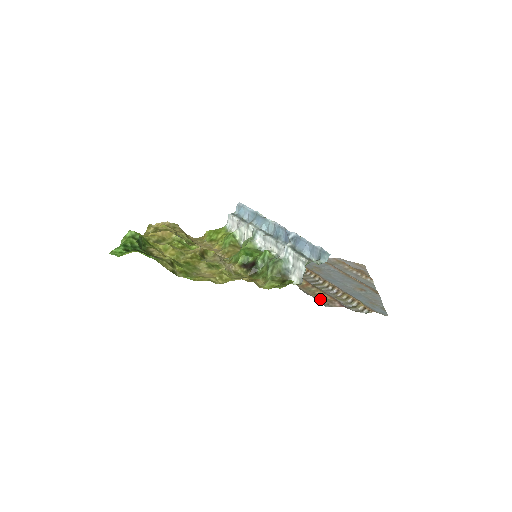
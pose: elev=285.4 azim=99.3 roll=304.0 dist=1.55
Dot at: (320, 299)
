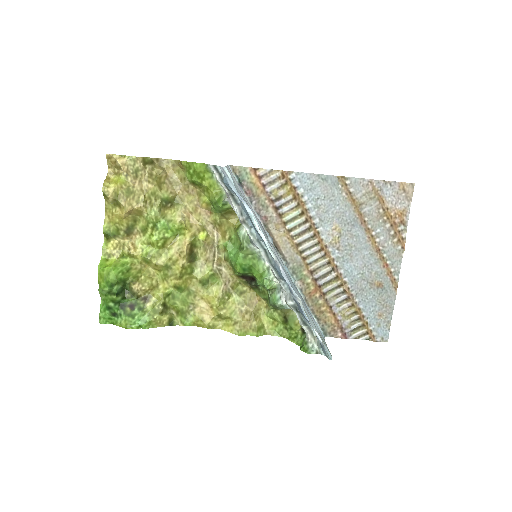
Dot at: (324, 323)
